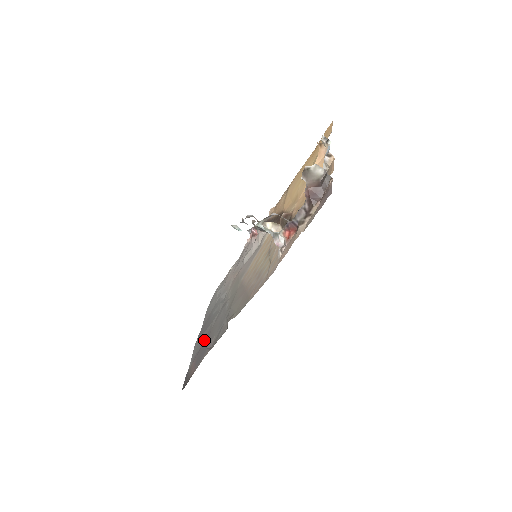
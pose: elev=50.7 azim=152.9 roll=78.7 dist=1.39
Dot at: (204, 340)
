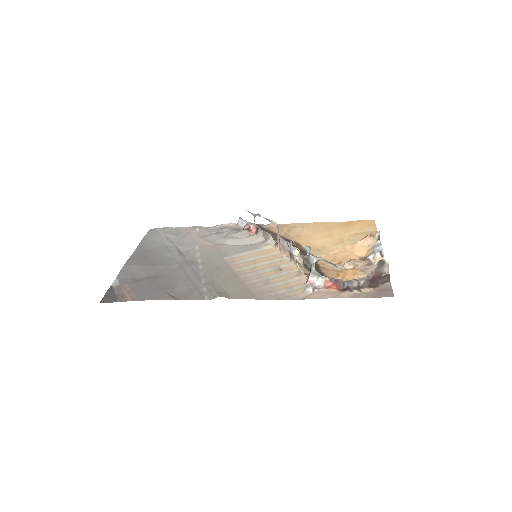
Dot at: (150, 275)
